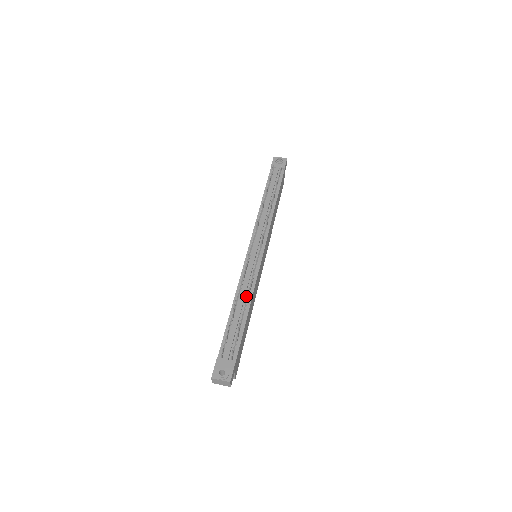
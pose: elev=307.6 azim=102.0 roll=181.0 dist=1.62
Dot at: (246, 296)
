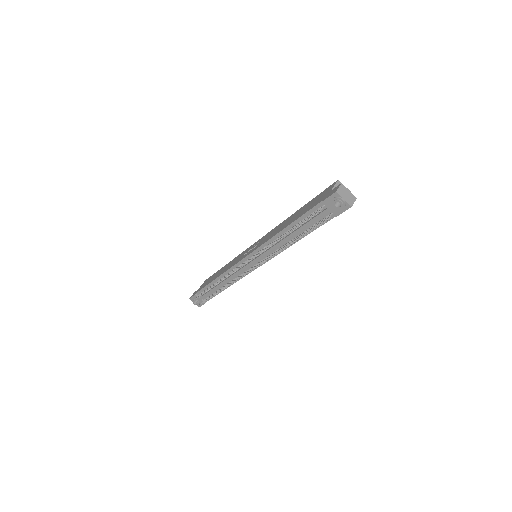
Dot at: (227, 282)
